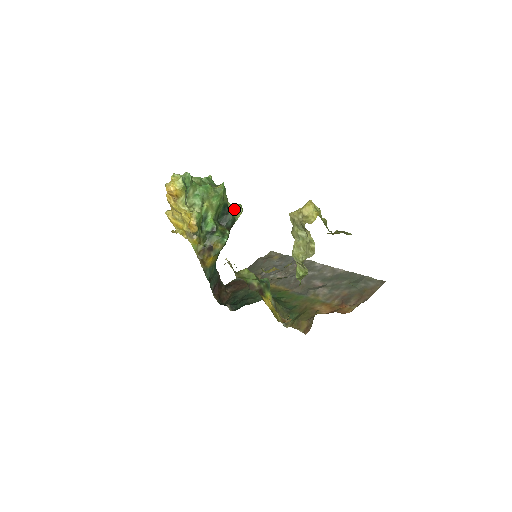
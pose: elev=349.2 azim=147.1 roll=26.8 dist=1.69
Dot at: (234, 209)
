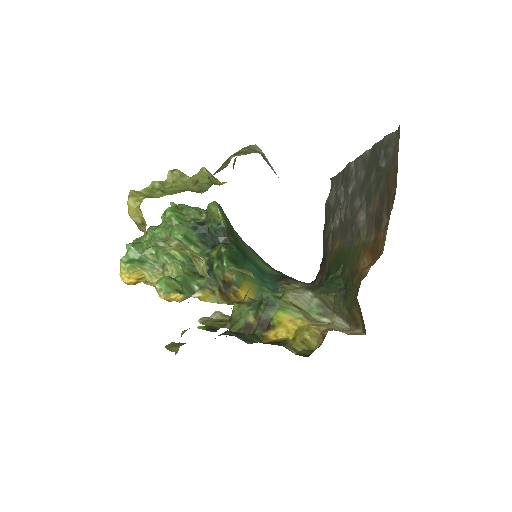
Dot at: (210, 215)
